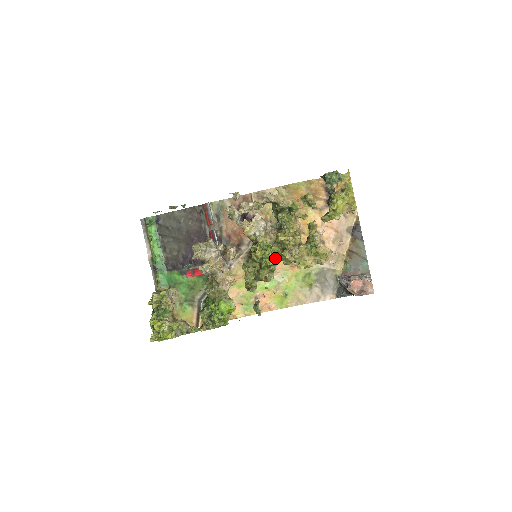
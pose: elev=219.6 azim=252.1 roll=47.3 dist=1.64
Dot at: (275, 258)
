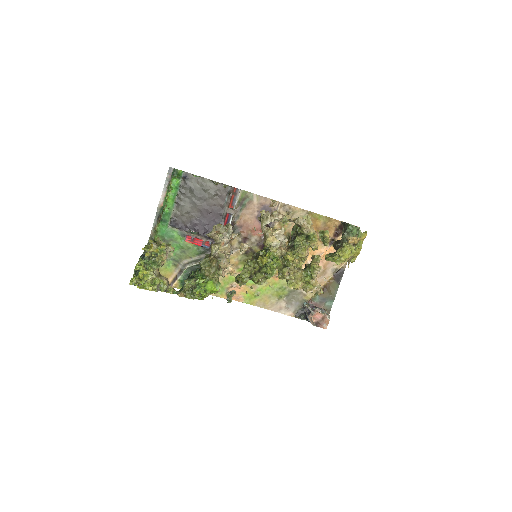
Dot at: (275, 270)
